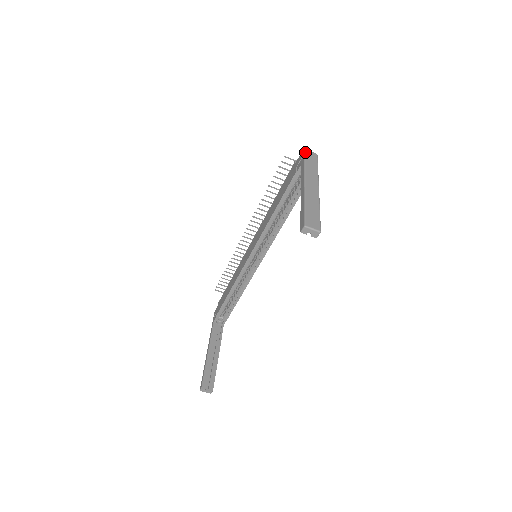
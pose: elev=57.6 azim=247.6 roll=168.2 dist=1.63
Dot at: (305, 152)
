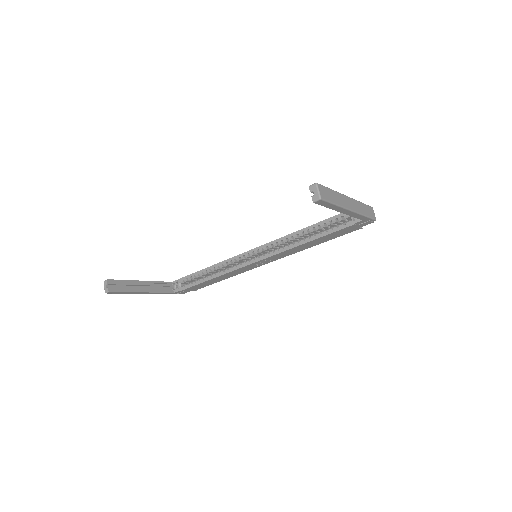
Dot at: occluded
